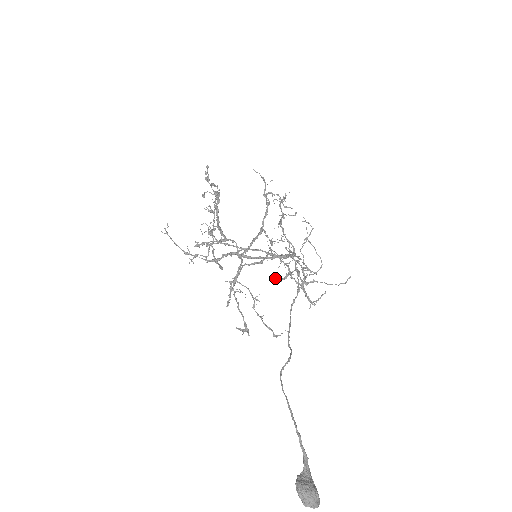
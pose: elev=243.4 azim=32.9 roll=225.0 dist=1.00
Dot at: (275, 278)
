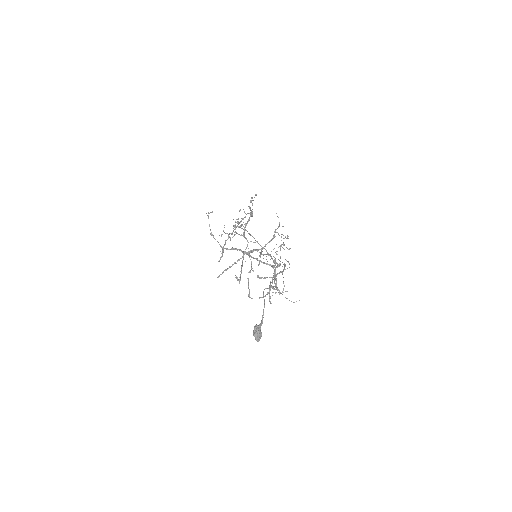
Dot at: (258, 275)
